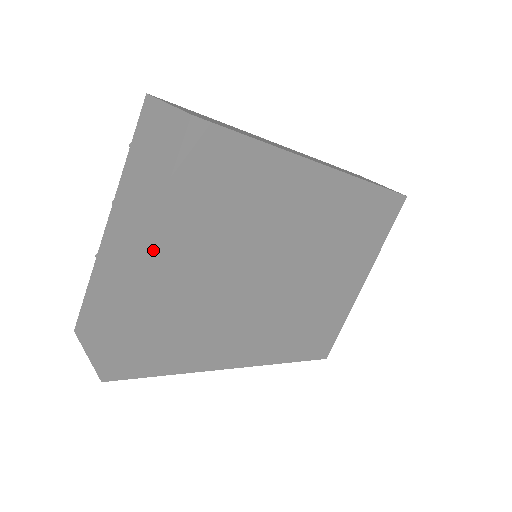
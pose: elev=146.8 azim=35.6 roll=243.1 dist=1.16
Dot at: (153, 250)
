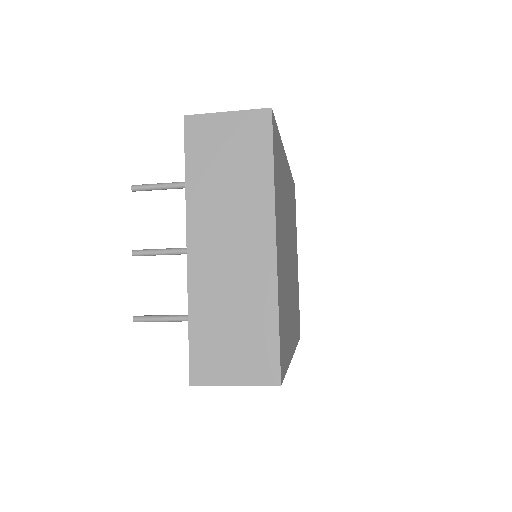
Dot at: (276, 233)
